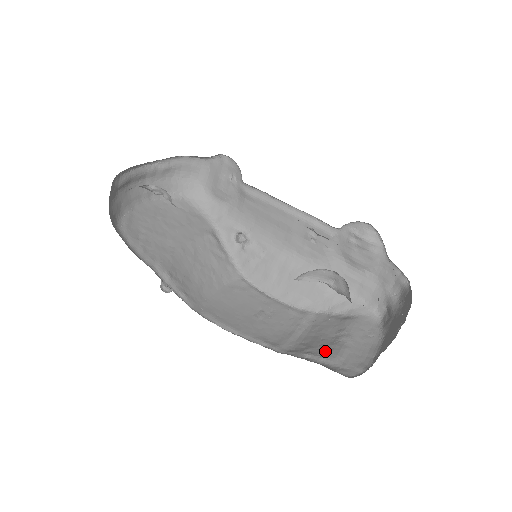
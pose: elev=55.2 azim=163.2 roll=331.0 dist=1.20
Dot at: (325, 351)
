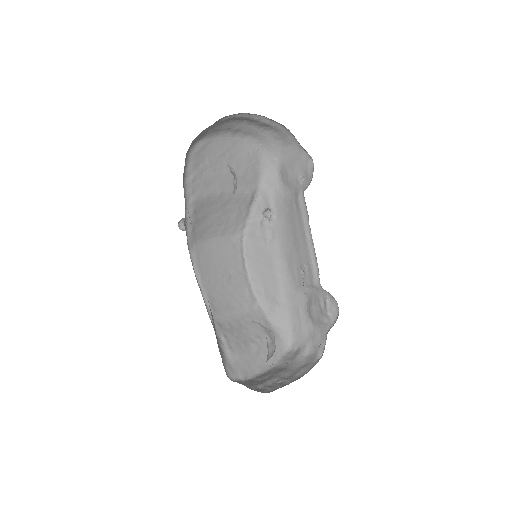
Dot at: (235, 345)
